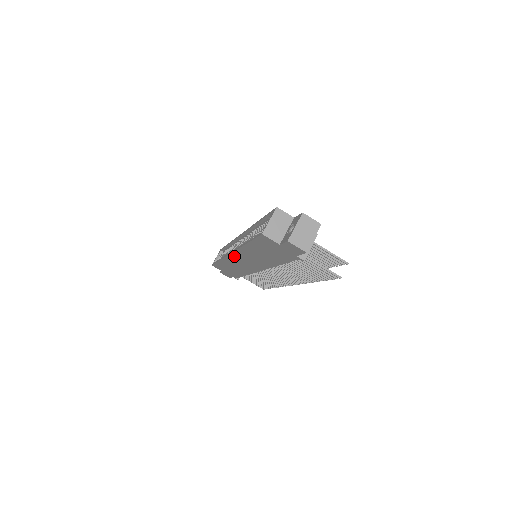
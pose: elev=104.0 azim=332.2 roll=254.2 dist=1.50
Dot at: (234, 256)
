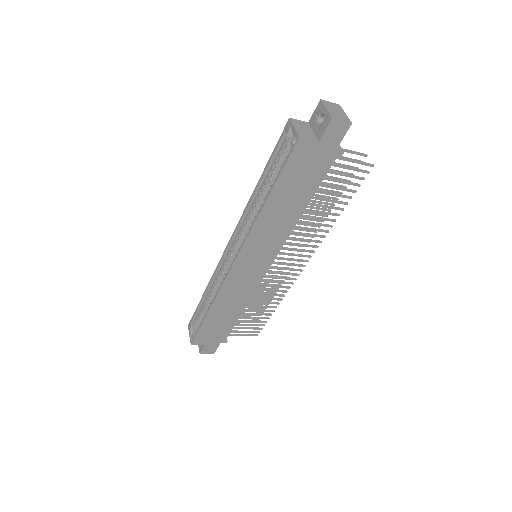
Dot at: (239, 263)
